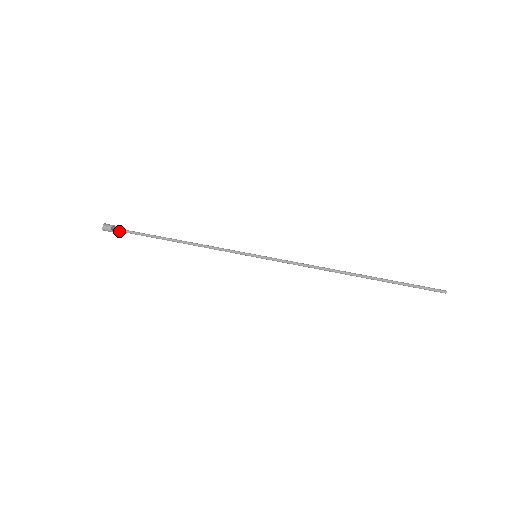
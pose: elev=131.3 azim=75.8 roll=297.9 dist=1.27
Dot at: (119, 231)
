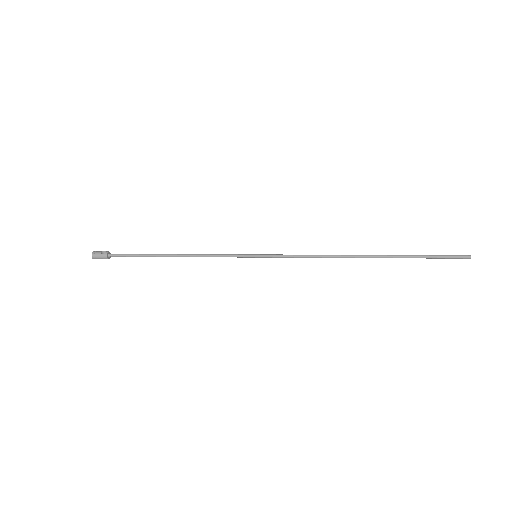
Dot at: (109, 255)
